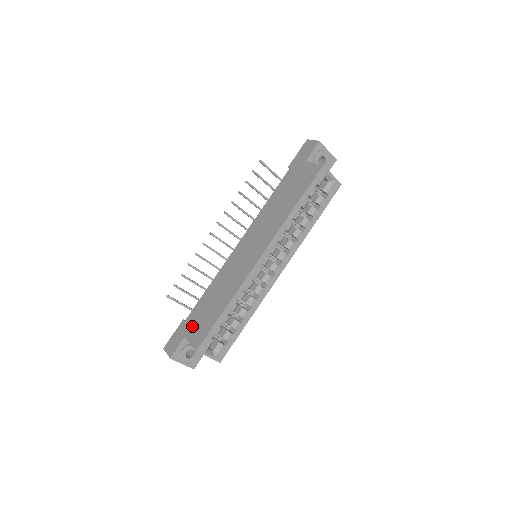
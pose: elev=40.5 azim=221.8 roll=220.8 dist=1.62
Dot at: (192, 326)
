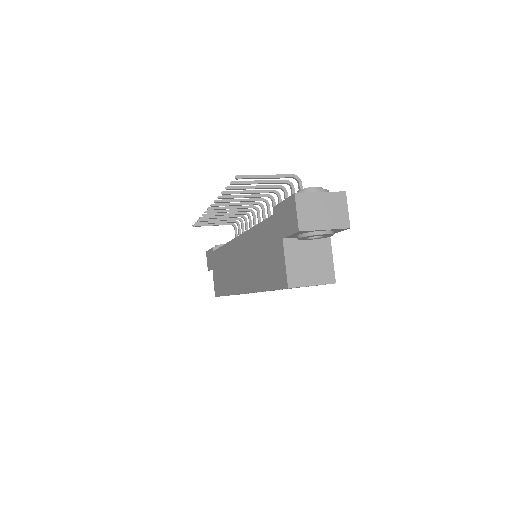
Dot at: (214, 268)
